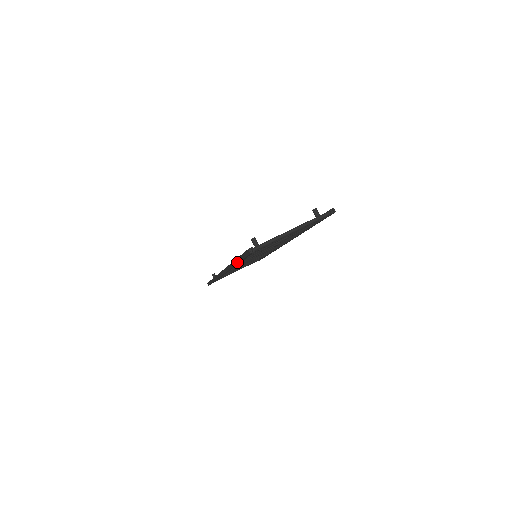
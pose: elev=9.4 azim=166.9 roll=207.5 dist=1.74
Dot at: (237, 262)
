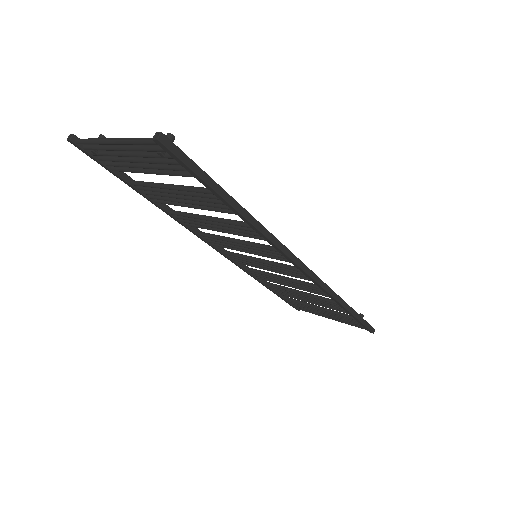
Dot at: (138, 190)
